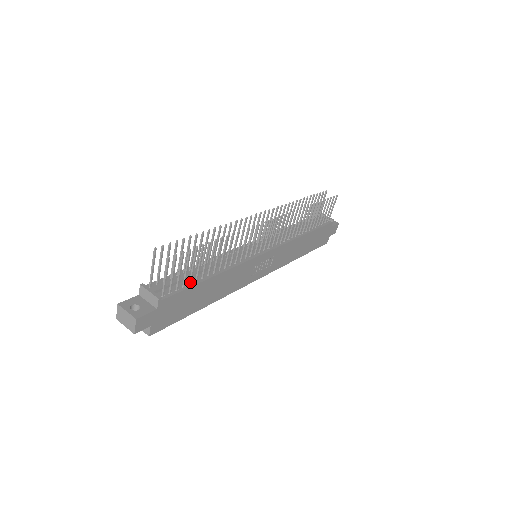
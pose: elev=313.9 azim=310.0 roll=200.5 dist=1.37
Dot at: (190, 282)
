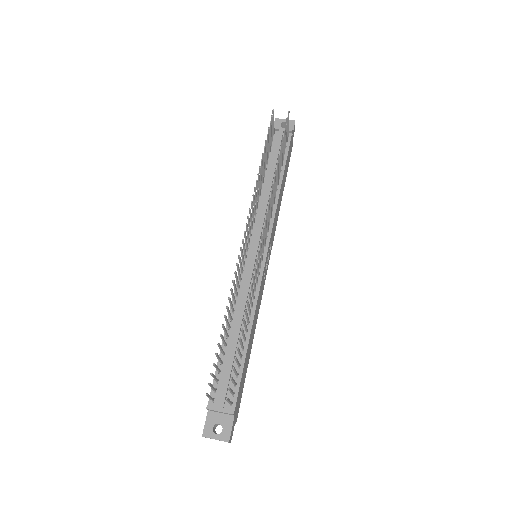
Dot at: (239, 367)
